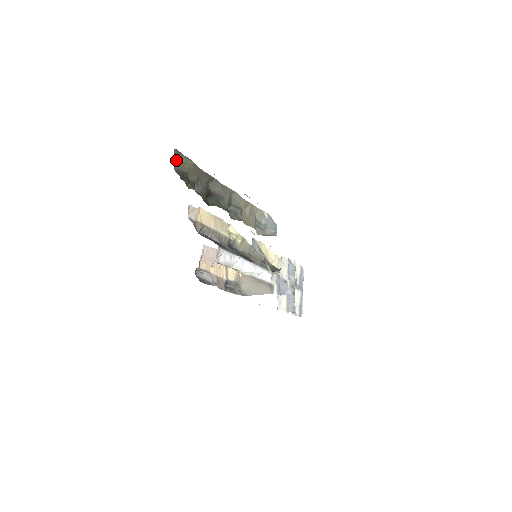
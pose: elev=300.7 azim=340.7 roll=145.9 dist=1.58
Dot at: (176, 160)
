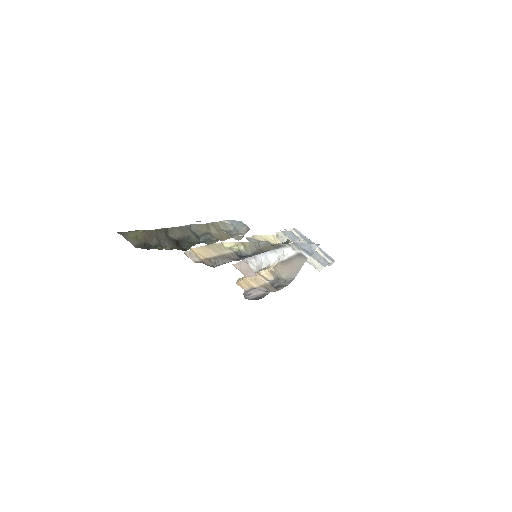
Dot at: (128, 240)
